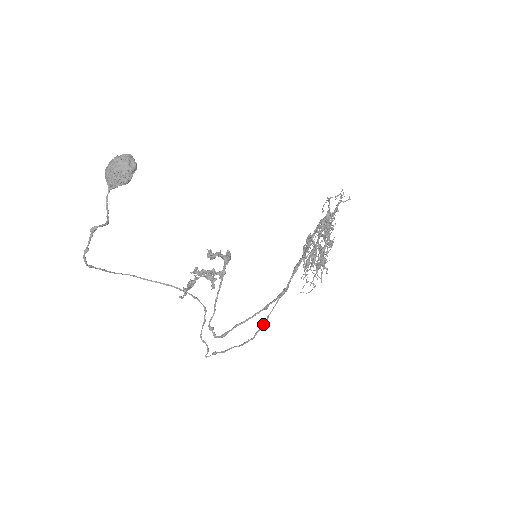
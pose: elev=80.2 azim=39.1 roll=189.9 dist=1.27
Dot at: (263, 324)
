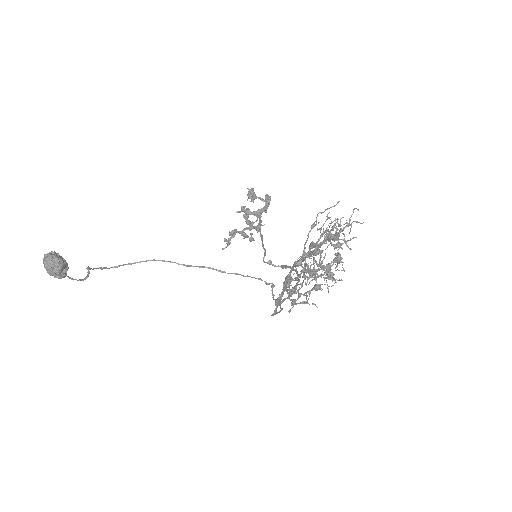
Dot at: (279, 311)
